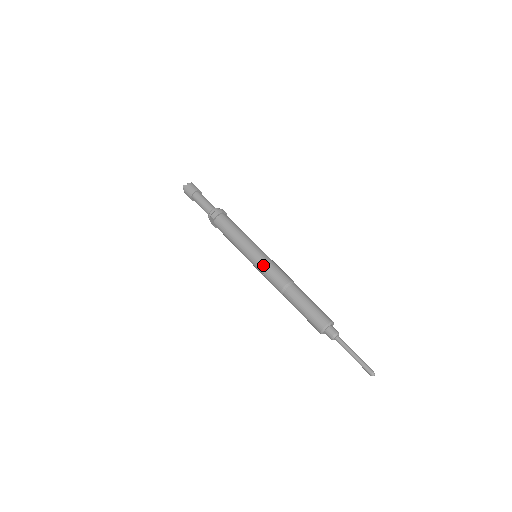
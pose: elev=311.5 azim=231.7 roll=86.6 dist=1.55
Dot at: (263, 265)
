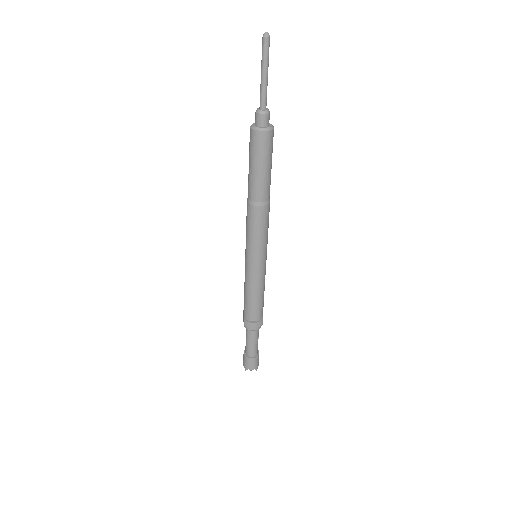
Dot at: occluded
